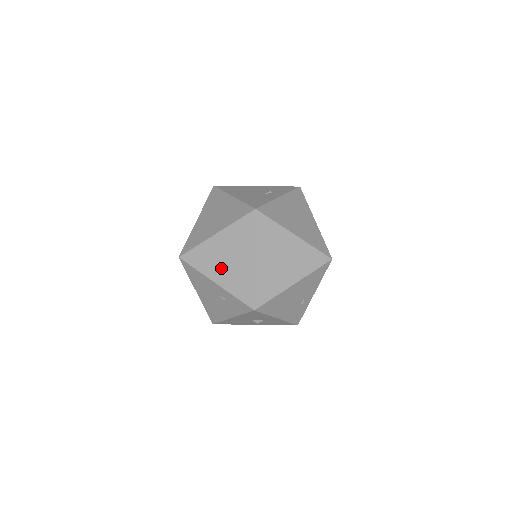
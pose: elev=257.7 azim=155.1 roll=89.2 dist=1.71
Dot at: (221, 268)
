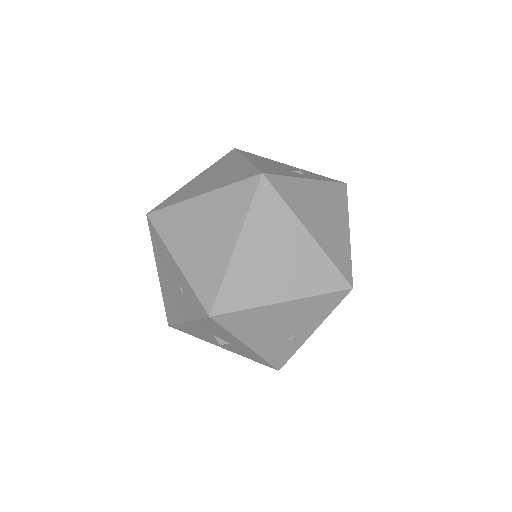
Dot at: (190, 243)
